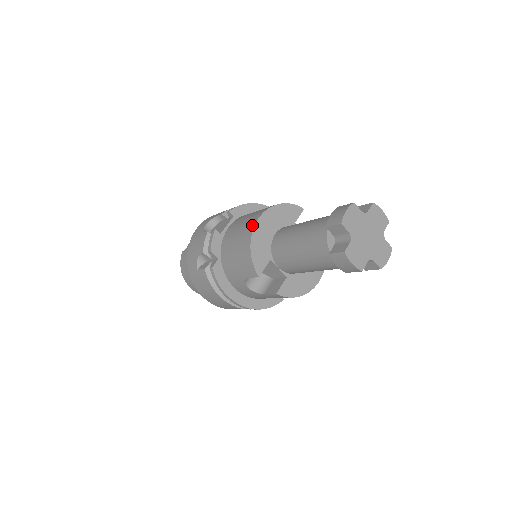
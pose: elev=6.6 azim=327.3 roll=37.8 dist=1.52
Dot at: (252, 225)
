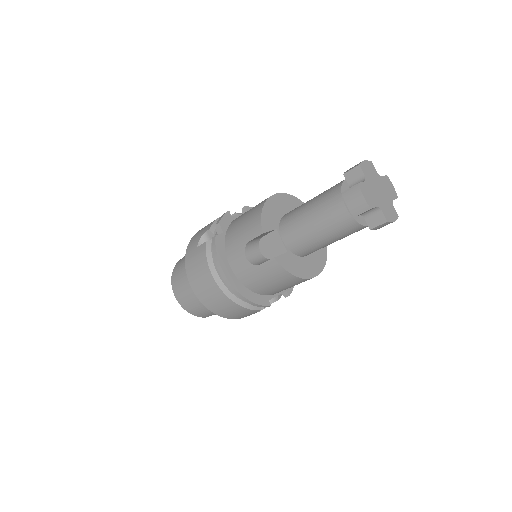
Dot at: occluded
